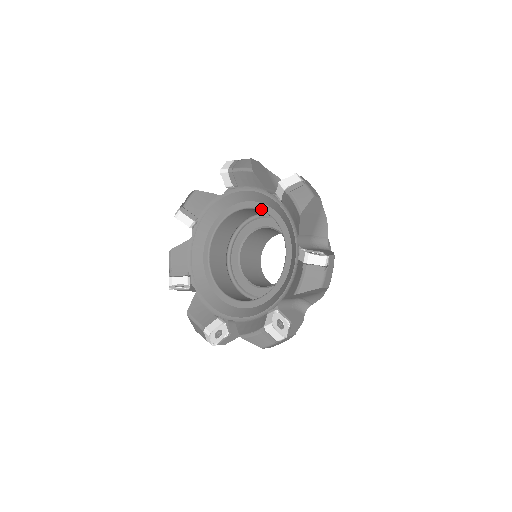
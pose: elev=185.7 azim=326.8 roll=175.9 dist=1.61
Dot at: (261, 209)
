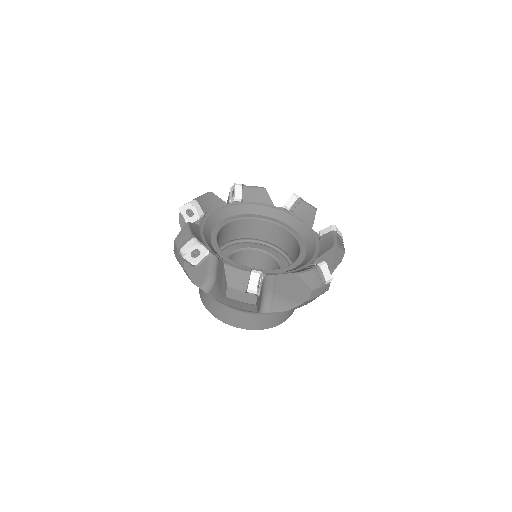
Dot at: (295, 234)
